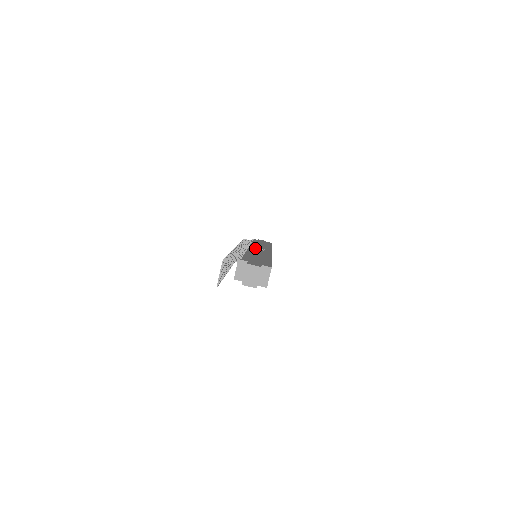
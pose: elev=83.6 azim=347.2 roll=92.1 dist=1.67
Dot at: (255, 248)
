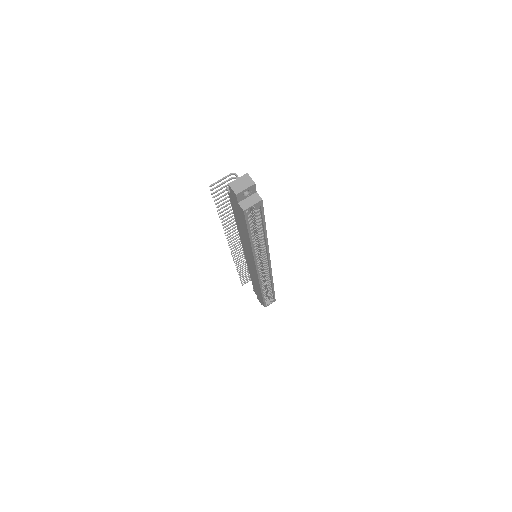
Dot at: occluded
